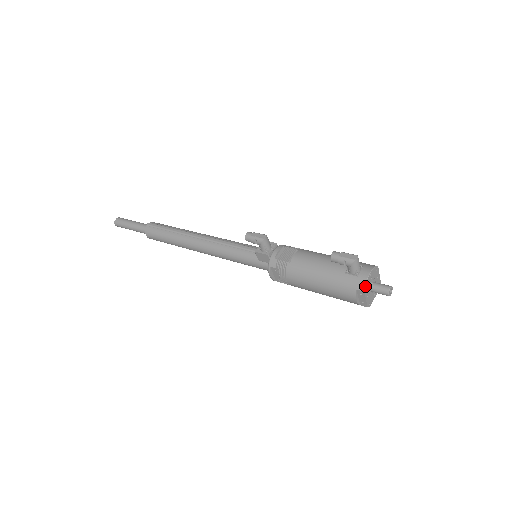
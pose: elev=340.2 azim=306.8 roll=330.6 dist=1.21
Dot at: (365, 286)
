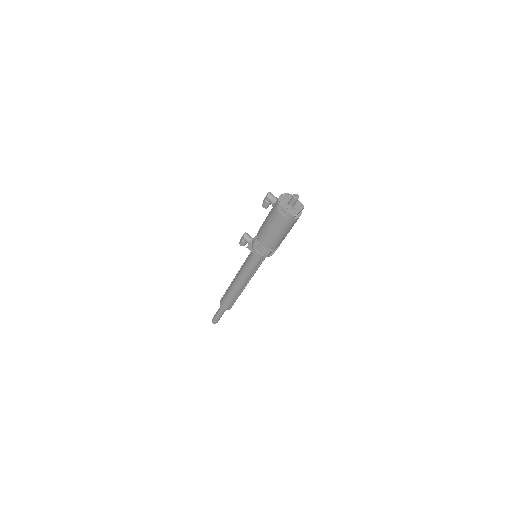
Dot at: (278, 202)
